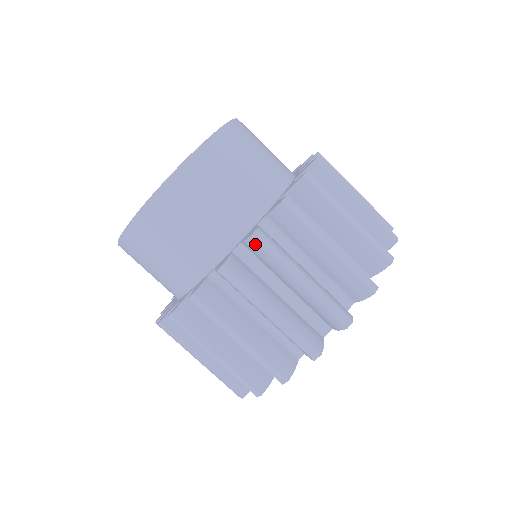
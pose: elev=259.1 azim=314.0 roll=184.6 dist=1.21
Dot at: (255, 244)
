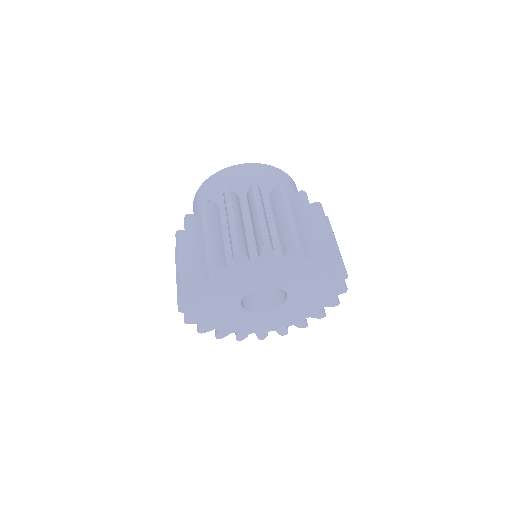
Dot at: (278, 189)
